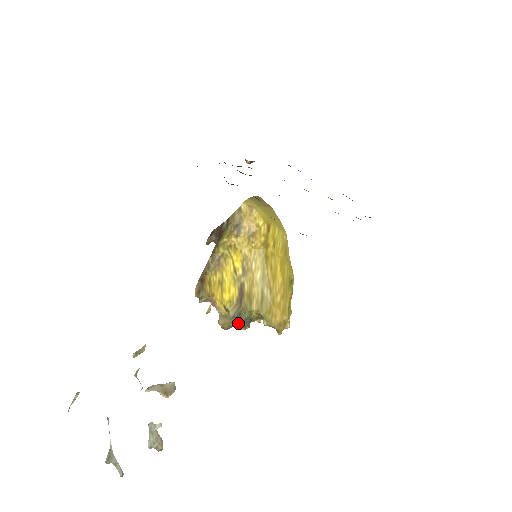
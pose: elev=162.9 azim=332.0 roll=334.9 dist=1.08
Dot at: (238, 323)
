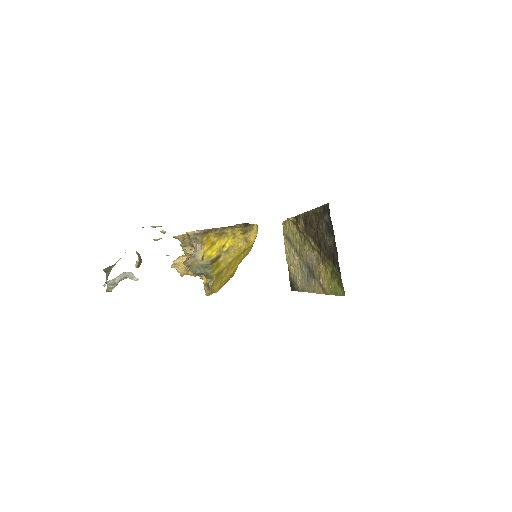
Dot at: (198, 269)
